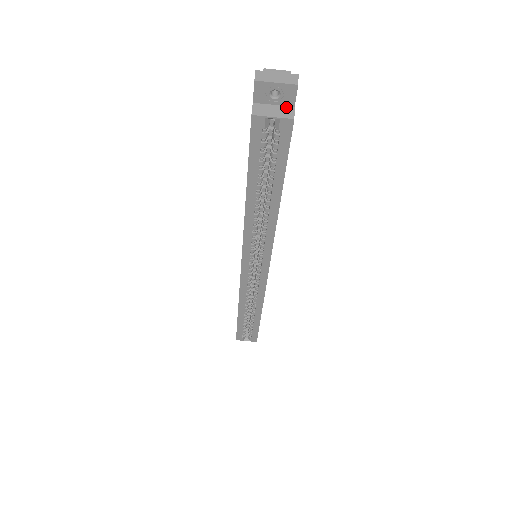
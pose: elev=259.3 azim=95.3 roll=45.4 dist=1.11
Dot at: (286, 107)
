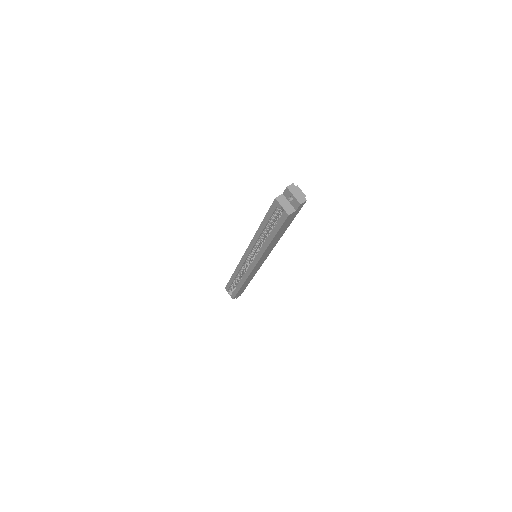
Dot at: (293, 208)
